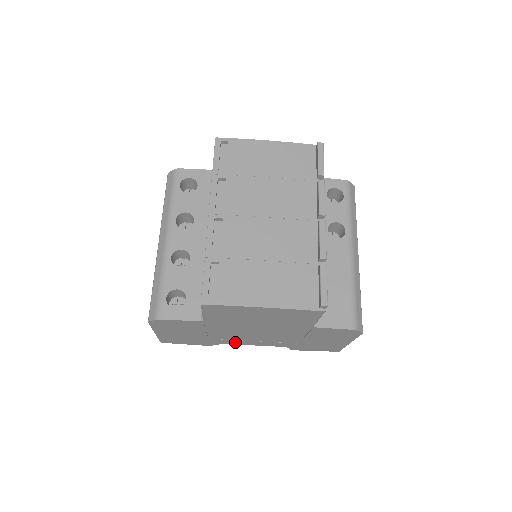
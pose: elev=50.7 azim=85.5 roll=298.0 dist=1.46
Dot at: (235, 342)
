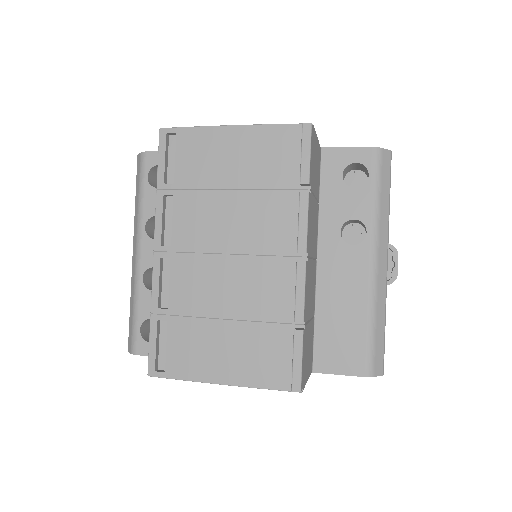
Dot at: occluded
